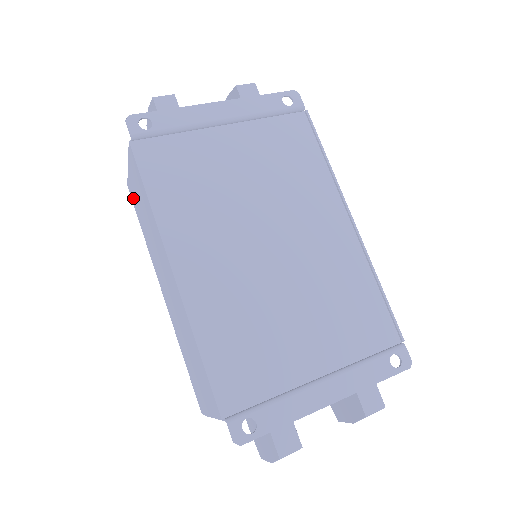
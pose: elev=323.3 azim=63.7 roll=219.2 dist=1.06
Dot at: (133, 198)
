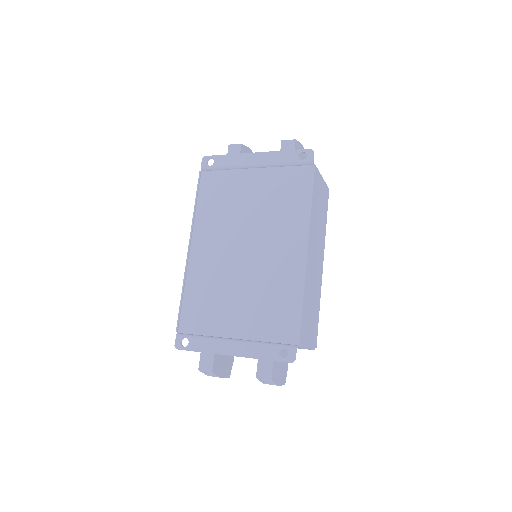
Dot at: occluded
